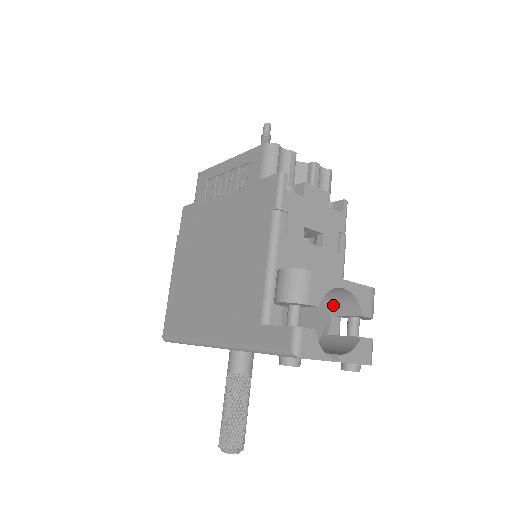
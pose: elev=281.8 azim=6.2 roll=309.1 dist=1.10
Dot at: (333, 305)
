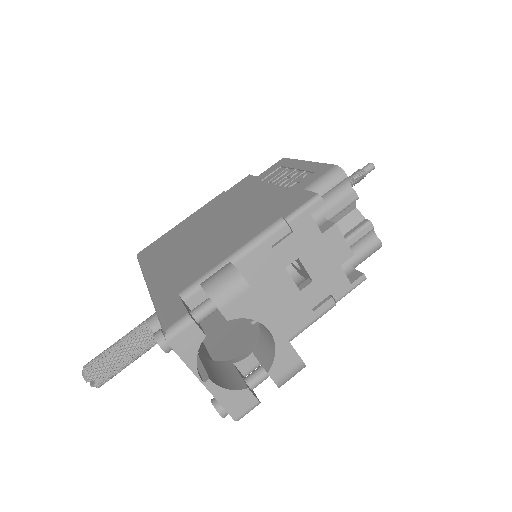
Dot at: (260, 344)
